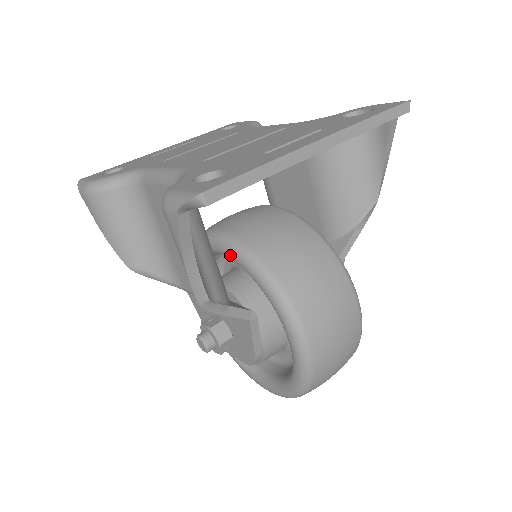
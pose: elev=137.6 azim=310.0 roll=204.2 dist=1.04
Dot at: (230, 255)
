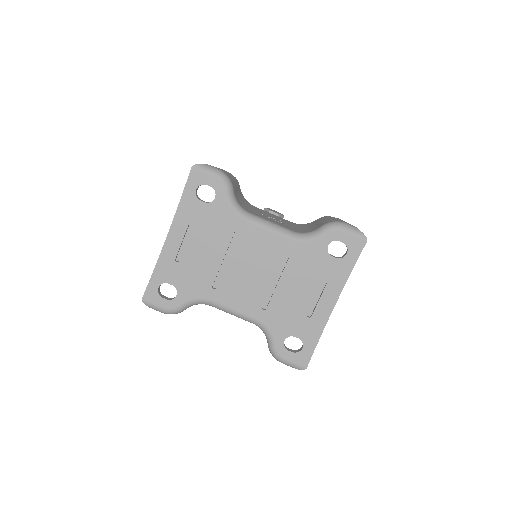
Dot at: occluded
